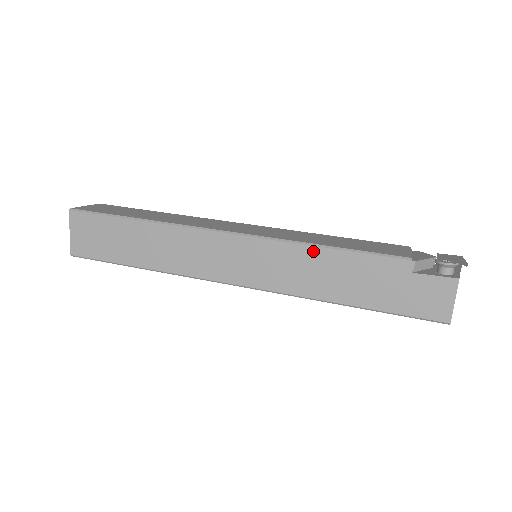
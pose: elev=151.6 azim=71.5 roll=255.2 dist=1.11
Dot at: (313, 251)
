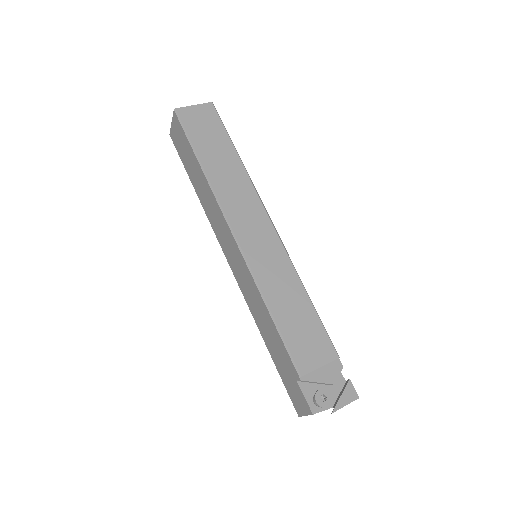
Dot at: (264, 305)
